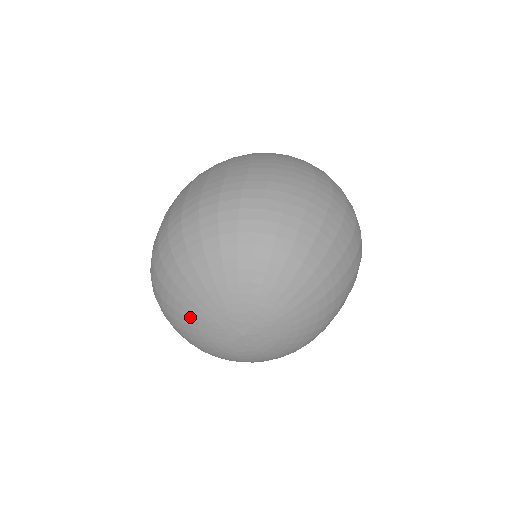
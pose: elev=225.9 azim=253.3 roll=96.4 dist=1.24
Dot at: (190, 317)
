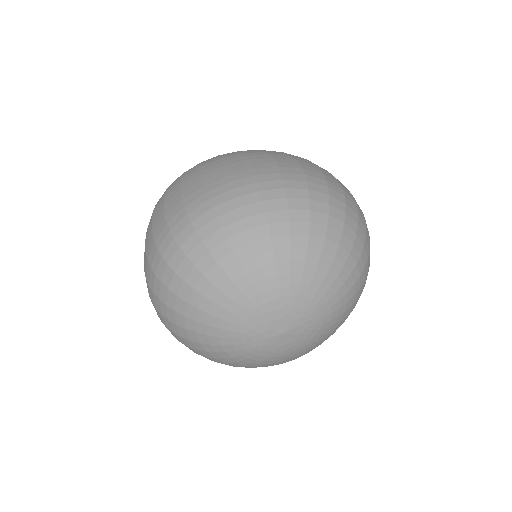
Dot at: (235, 298)
